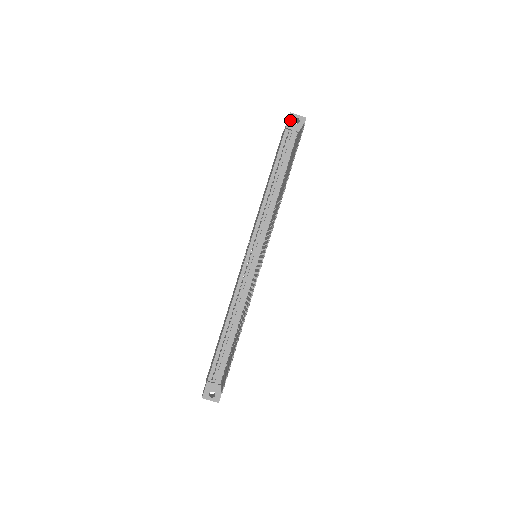
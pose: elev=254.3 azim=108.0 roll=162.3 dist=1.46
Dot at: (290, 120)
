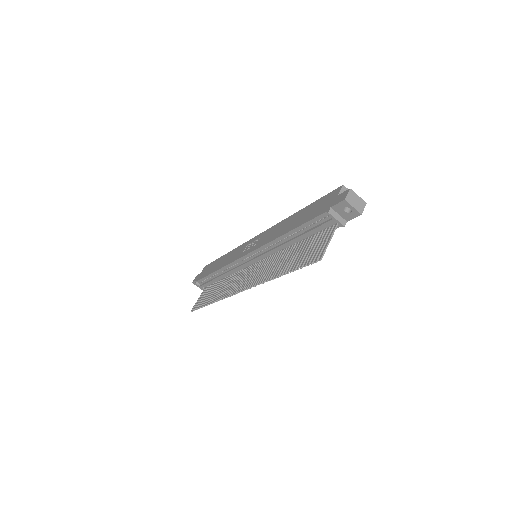
Dot at: (340, 205)
